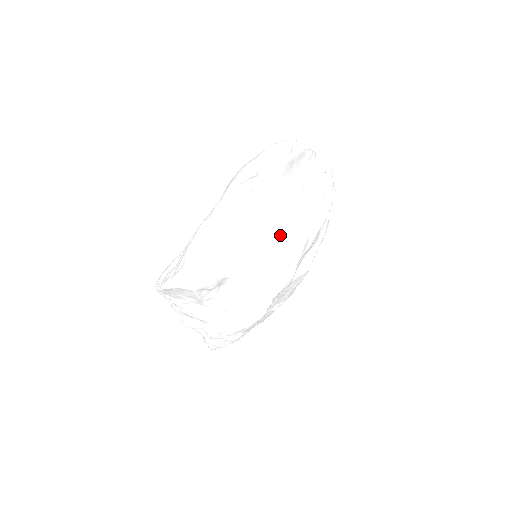
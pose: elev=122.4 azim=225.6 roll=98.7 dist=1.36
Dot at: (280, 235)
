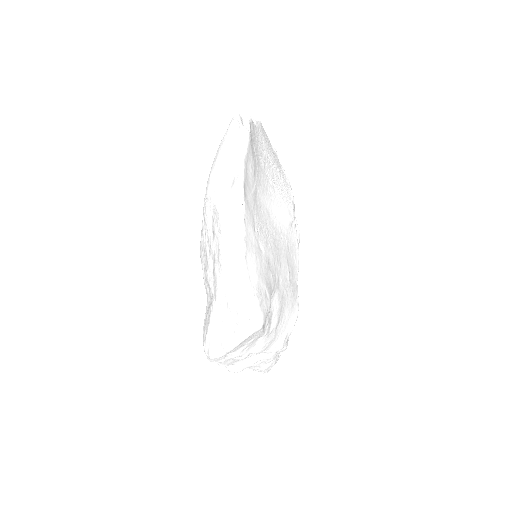
Dot at: (276, 218)
